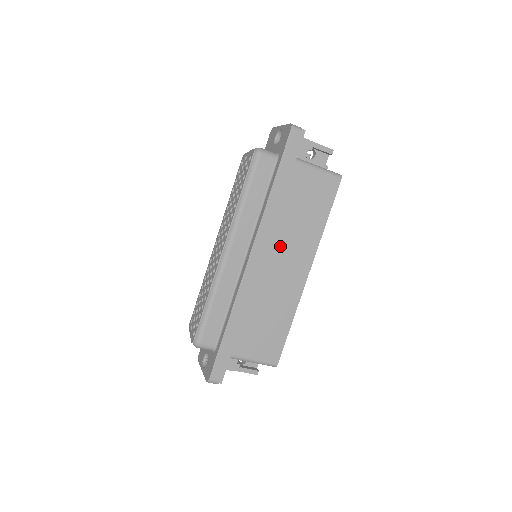
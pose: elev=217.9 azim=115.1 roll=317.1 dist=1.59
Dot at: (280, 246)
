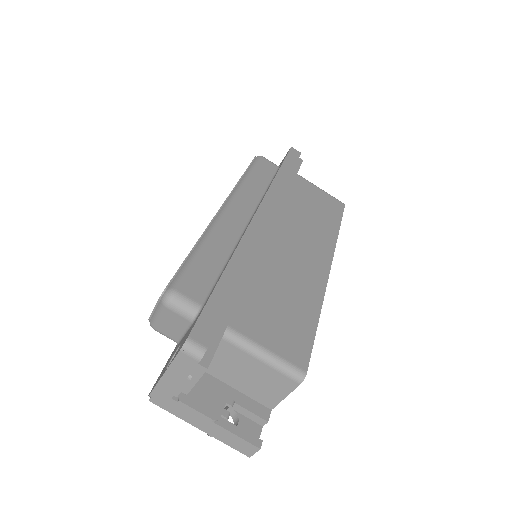
Dot at: (291, 228)
